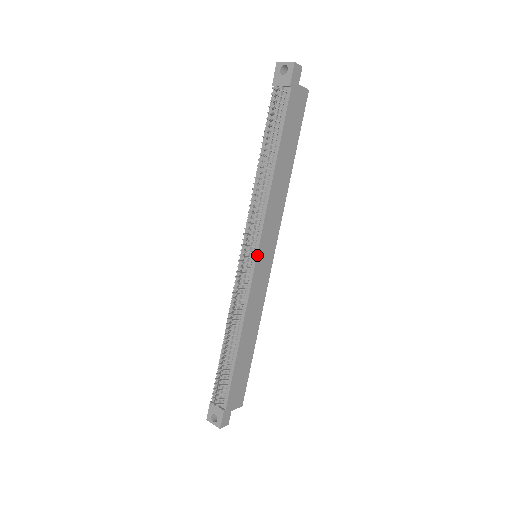
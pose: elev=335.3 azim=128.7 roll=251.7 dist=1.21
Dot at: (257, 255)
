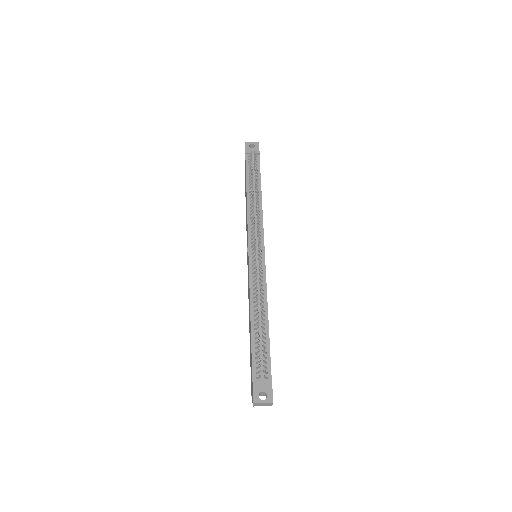
Dot at: (264, 248)
